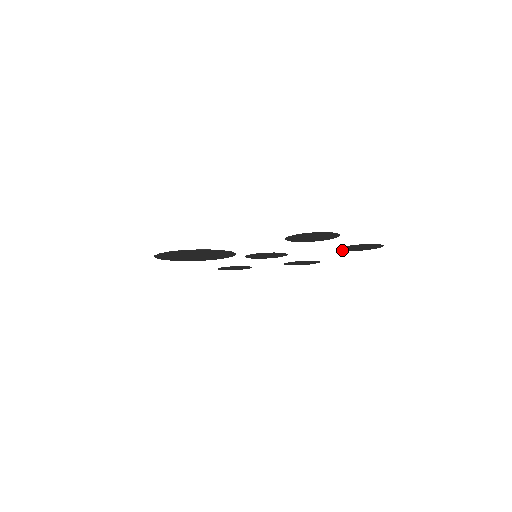
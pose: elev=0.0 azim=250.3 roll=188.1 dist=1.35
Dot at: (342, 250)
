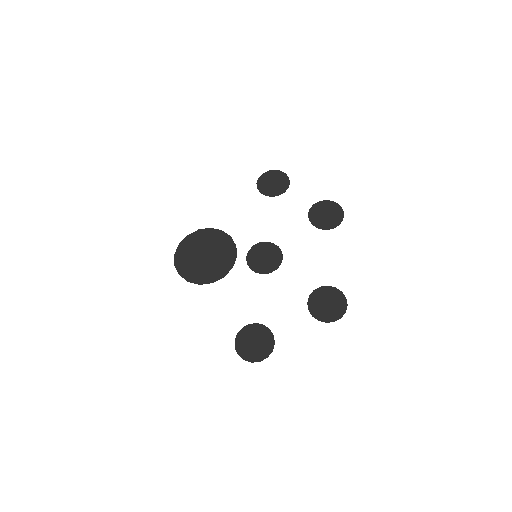
Dot at: (319, 289)
